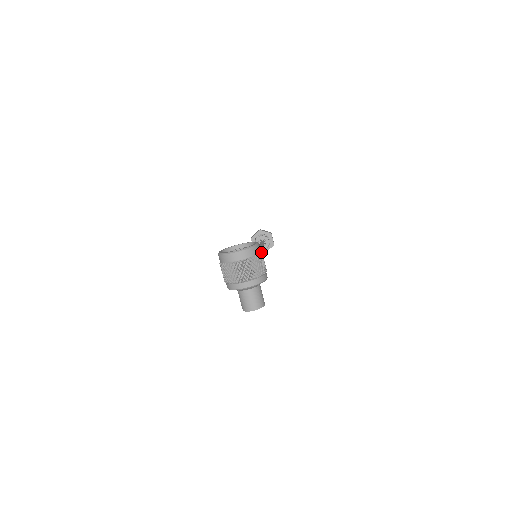
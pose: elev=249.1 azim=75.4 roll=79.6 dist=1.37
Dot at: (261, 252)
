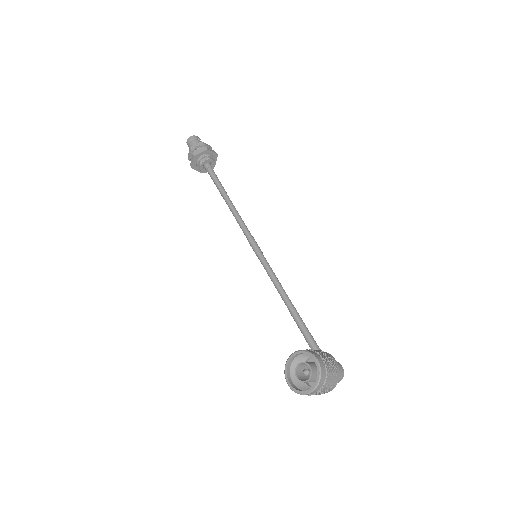
Dot at: (324, 361)
